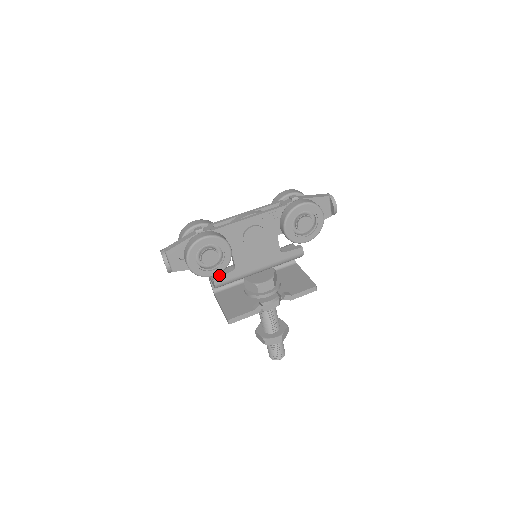
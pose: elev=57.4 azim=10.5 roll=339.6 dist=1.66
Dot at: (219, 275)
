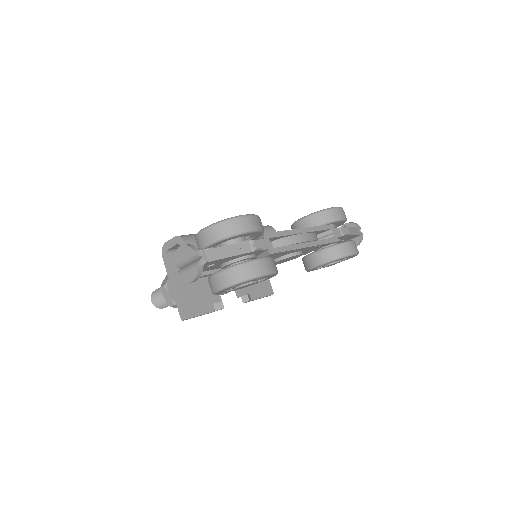
Dot at: (212, 270)
